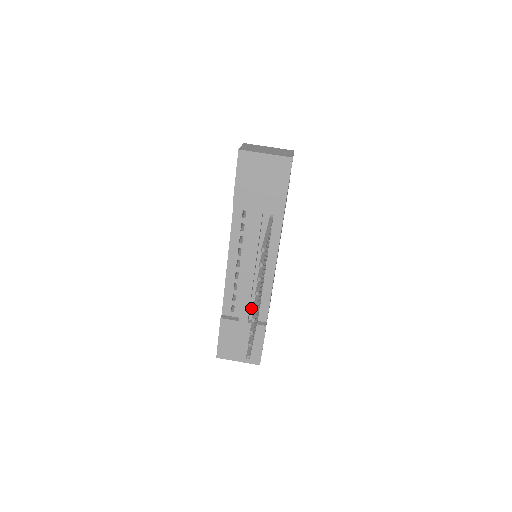
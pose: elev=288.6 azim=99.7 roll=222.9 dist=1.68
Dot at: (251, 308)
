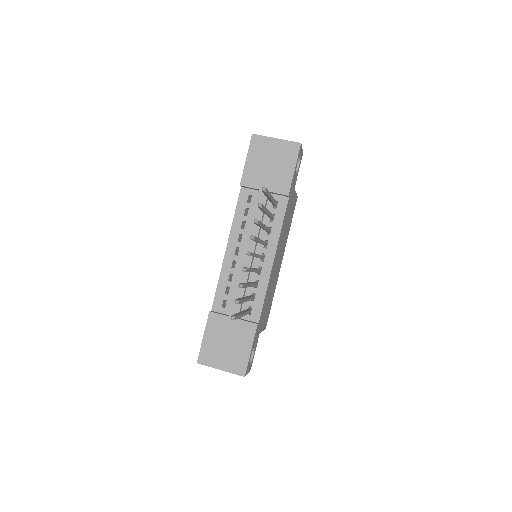
Dot at: (244, 304)
